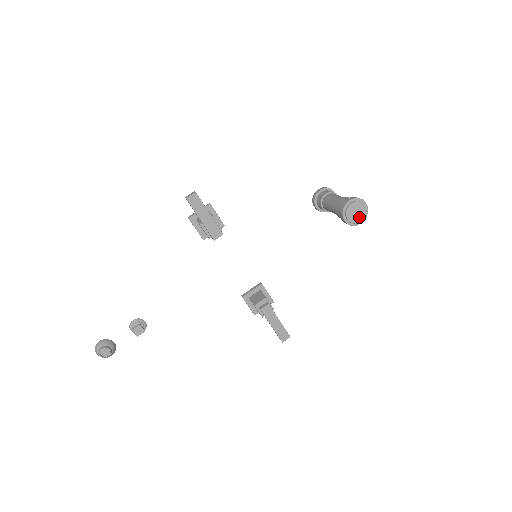
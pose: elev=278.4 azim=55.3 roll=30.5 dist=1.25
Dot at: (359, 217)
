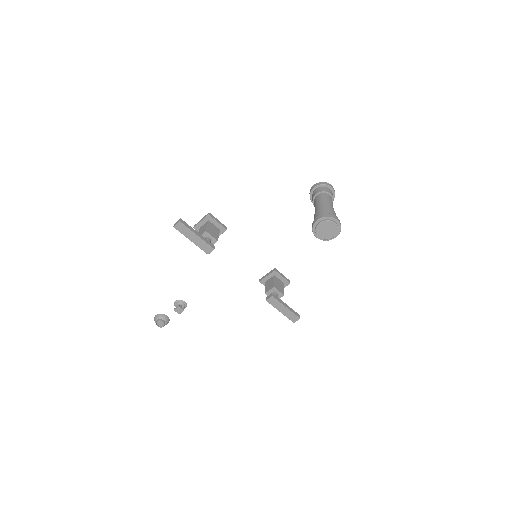
Dot at: (331, 233)
